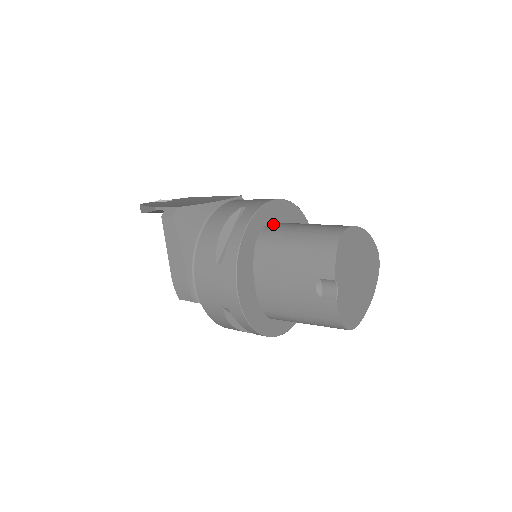
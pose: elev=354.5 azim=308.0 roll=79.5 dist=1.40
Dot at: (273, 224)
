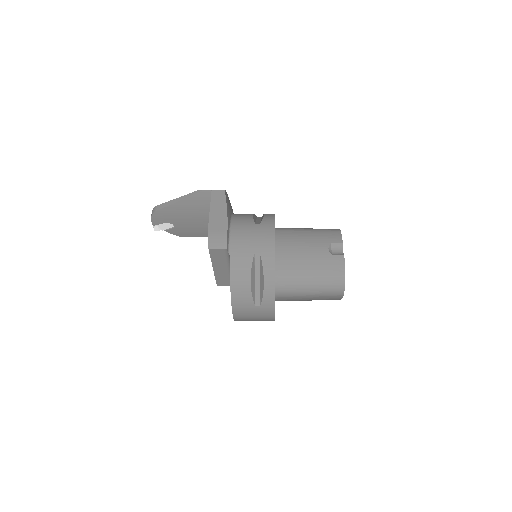
Dot at: occluded
